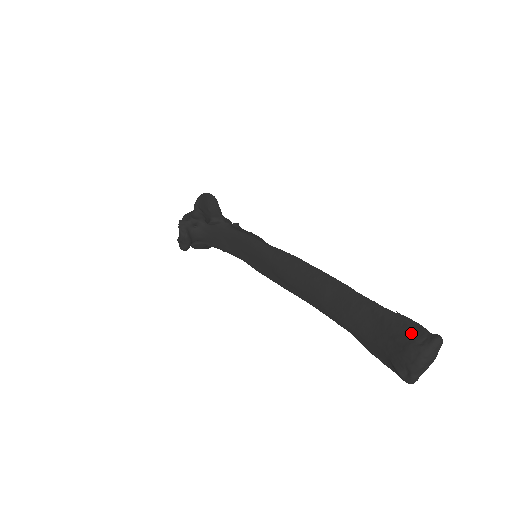
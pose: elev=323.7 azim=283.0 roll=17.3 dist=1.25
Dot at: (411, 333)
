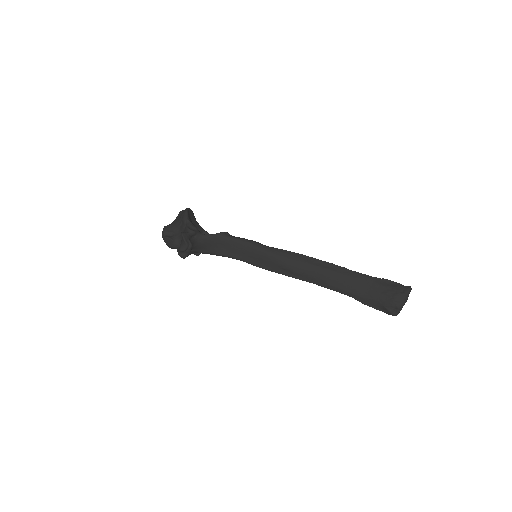
Dot at: (395, 288)
